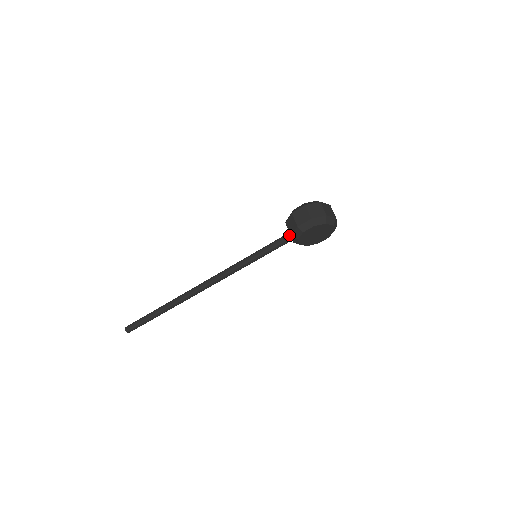
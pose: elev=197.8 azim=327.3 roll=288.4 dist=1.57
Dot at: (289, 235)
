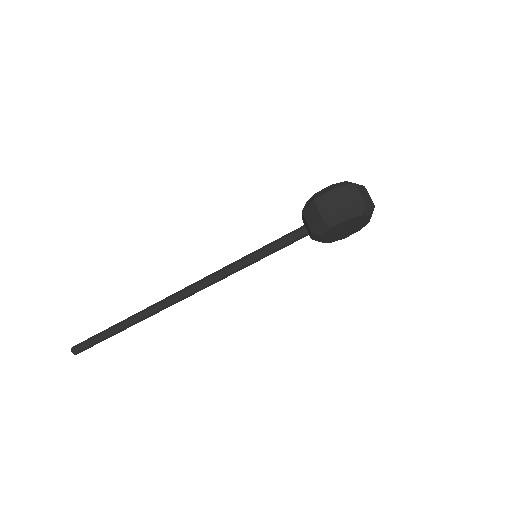
Dot at: (305, 229)
